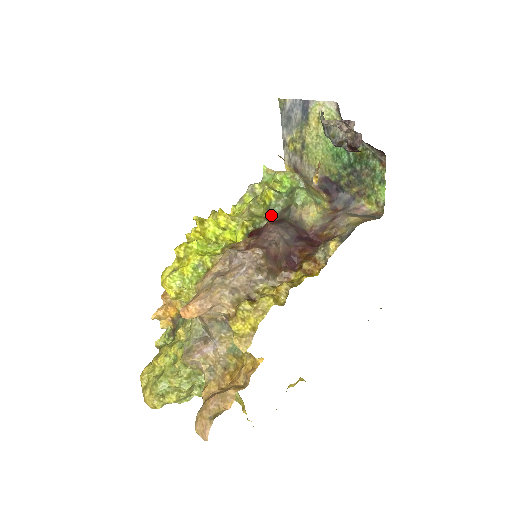
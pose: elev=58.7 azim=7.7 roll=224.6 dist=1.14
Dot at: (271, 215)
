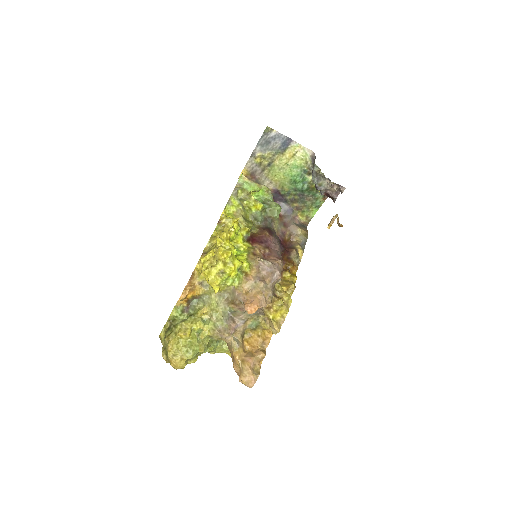
Dot at: (256, 221)
